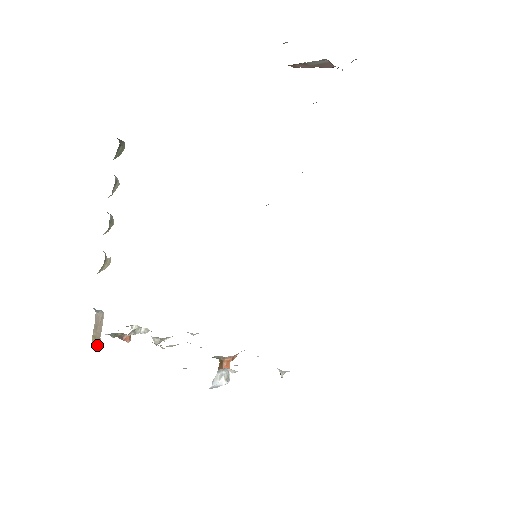
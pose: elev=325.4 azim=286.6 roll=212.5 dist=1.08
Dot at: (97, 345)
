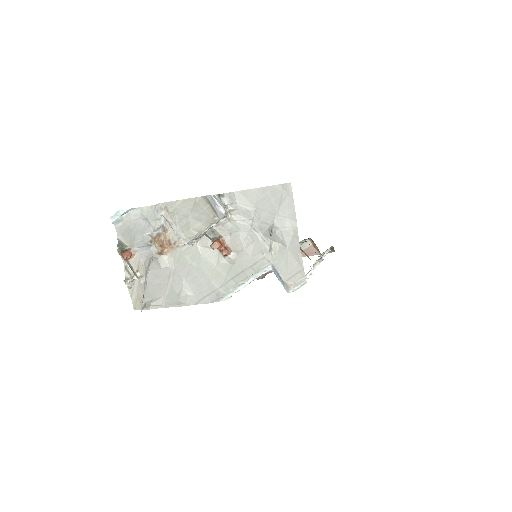
Dot at: (118, 212)
